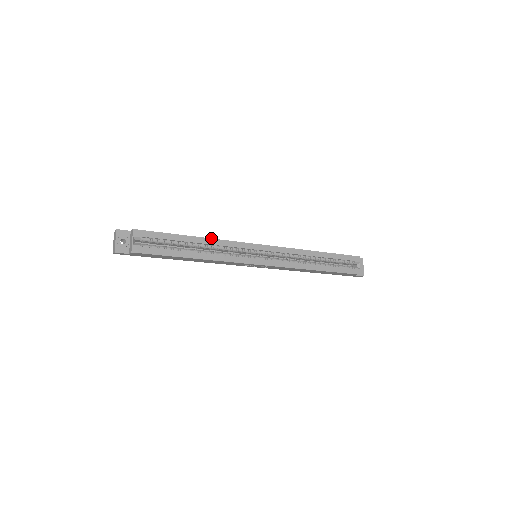
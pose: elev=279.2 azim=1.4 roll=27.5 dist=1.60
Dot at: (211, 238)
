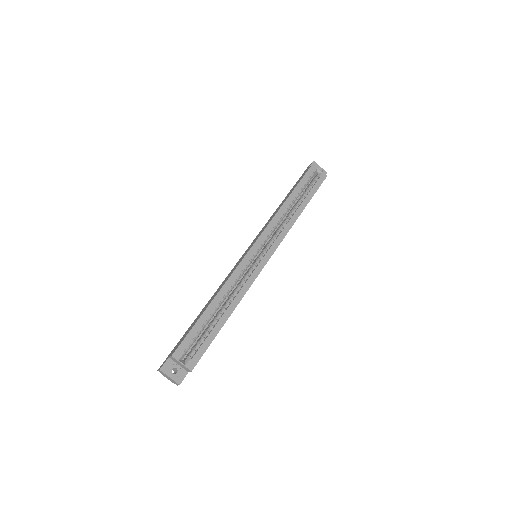
Dot at: (221, 288)
